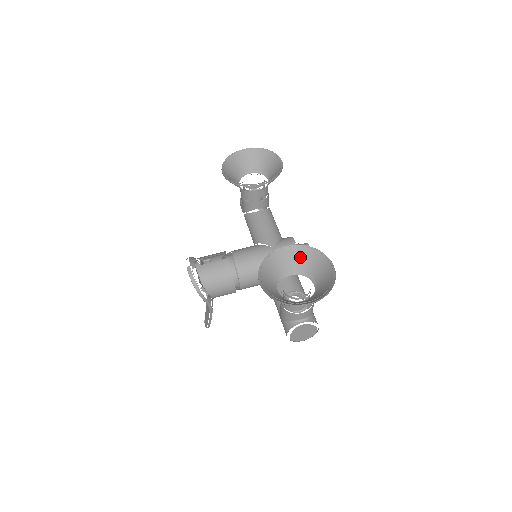
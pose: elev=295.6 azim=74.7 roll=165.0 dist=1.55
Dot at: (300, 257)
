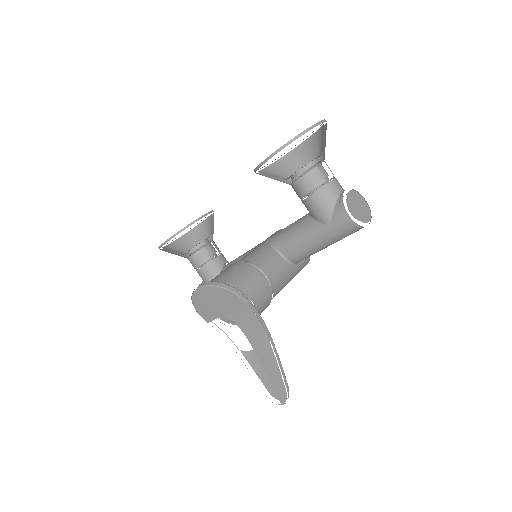
Dot at: (283, 167)
